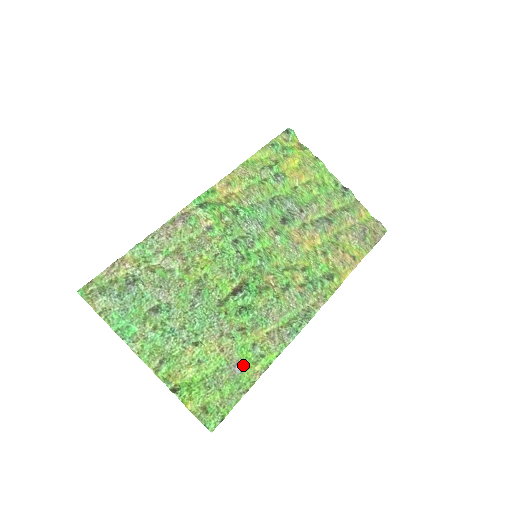
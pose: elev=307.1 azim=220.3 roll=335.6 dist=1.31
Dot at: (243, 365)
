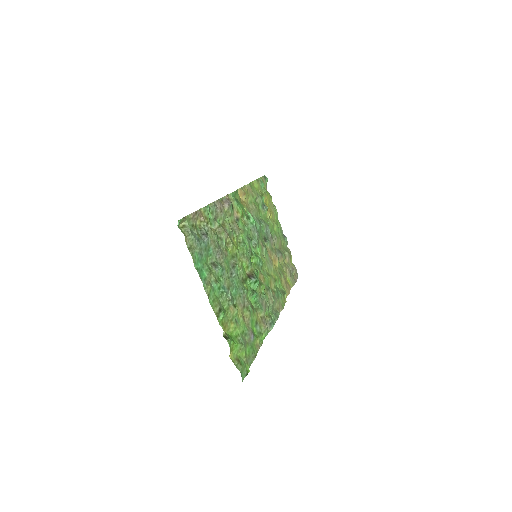
Dot at: (254, 335)
